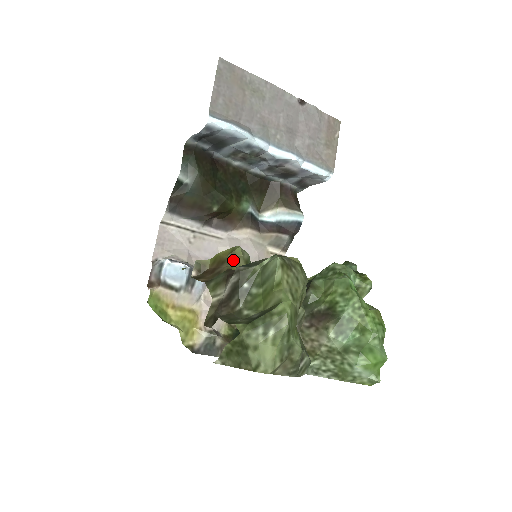
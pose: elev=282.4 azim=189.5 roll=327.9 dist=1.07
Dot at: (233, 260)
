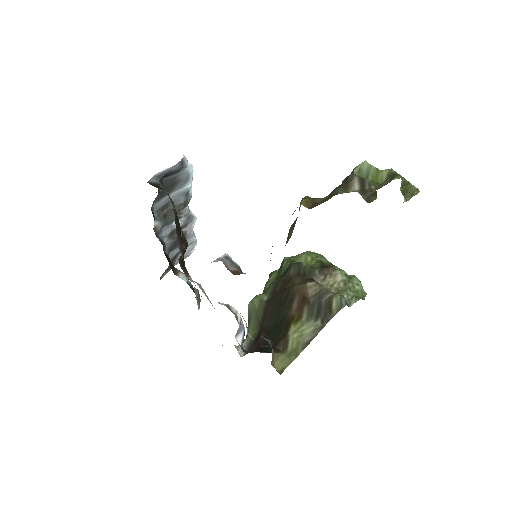
Dot at: (316, 198)
